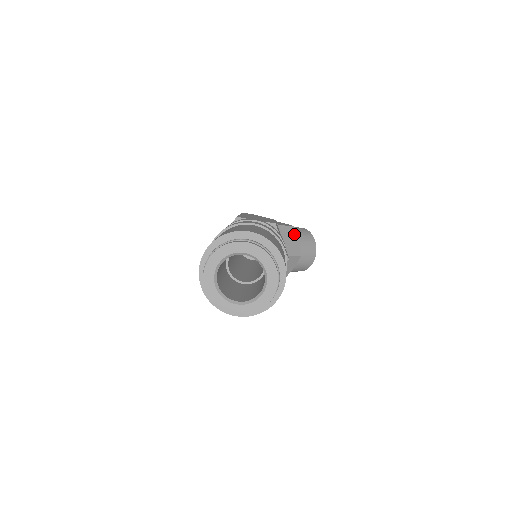
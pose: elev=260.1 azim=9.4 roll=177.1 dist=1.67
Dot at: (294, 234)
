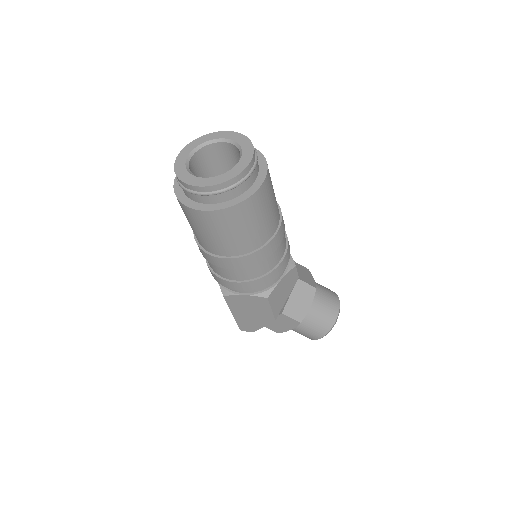
Dot at: (308, 273)
